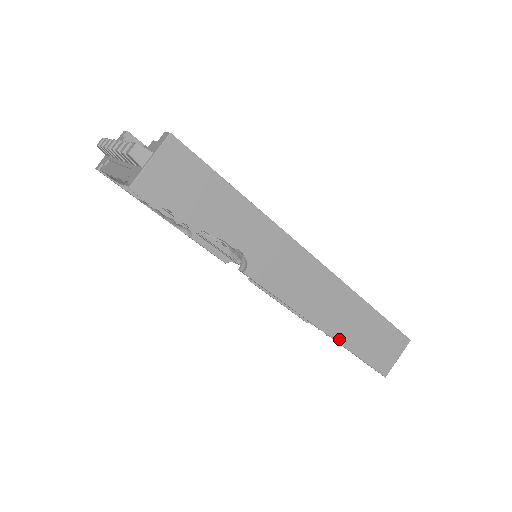
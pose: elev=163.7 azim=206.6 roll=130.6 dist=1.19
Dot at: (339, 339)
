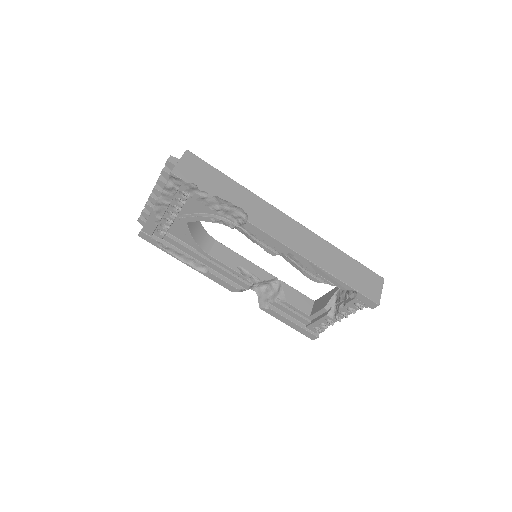
Dot at: (329, 271)
